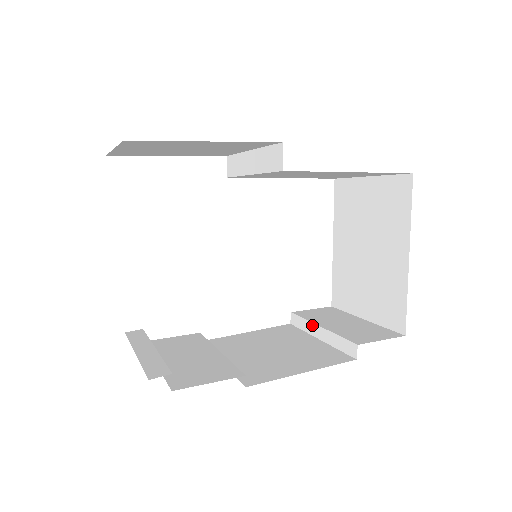
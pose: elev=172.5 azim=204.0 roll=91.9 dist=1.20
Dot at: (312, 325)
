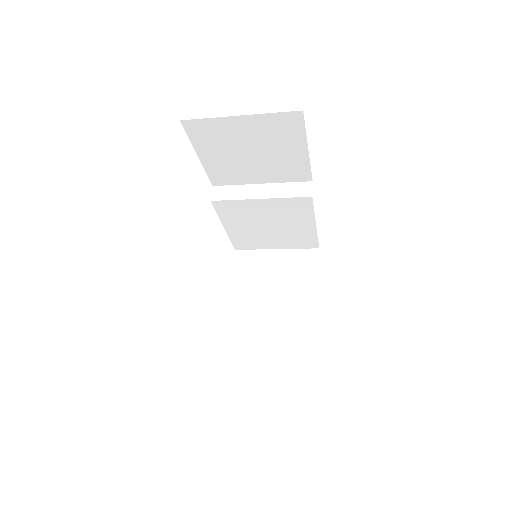
Dot at: (250, 341)
